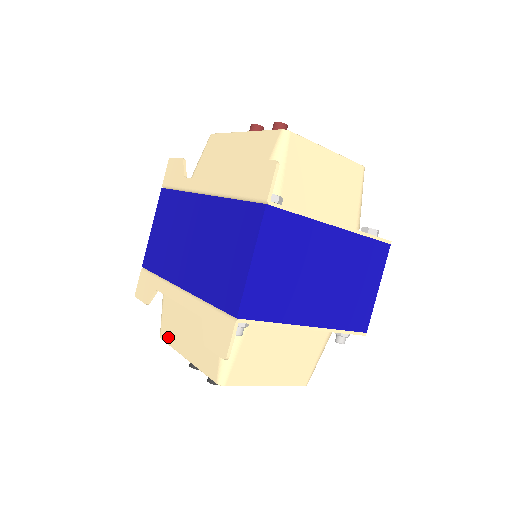
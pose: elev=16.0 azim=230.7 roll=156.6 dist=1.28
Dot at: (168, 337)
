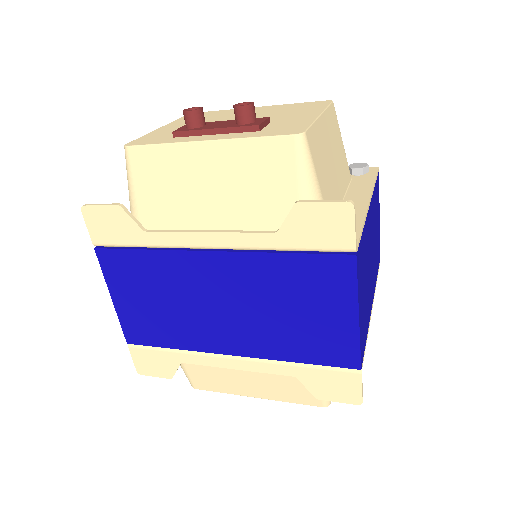
Dot at: (212, 387)
